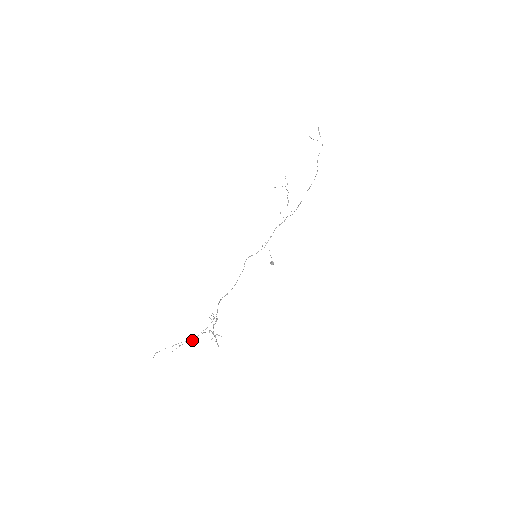
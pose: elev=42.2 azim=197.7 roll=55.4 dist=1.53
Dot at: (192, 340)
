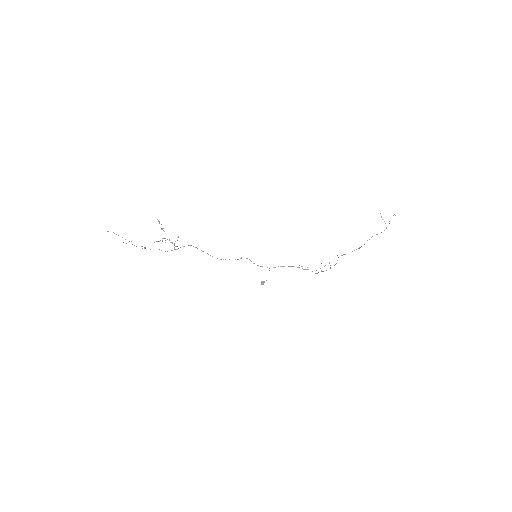
Dot at: (145, 248)
